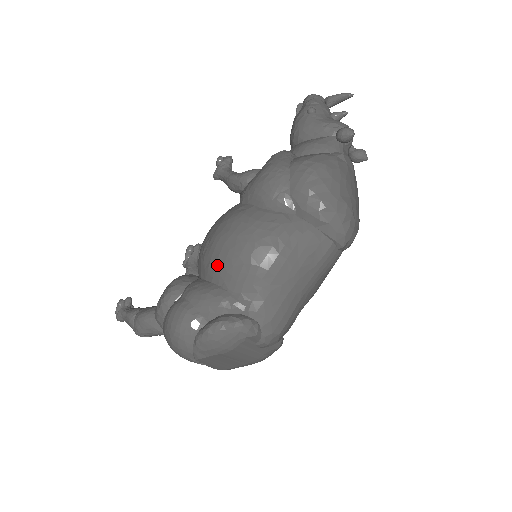
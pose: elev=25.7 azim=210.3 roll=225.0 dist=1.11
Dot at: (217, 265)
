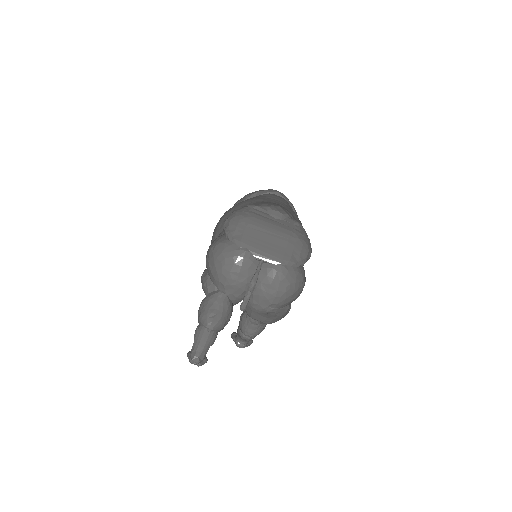
Dot at: (217, 236)
